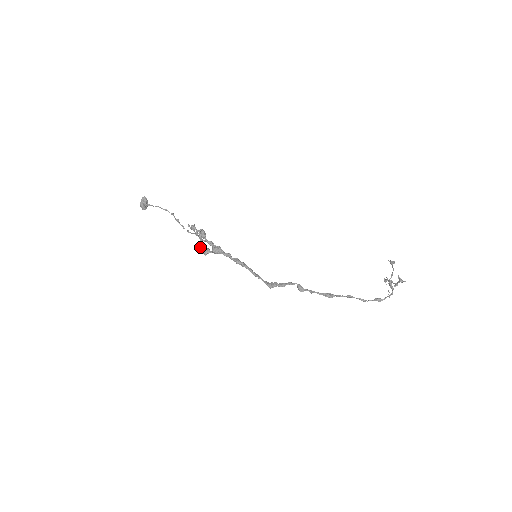
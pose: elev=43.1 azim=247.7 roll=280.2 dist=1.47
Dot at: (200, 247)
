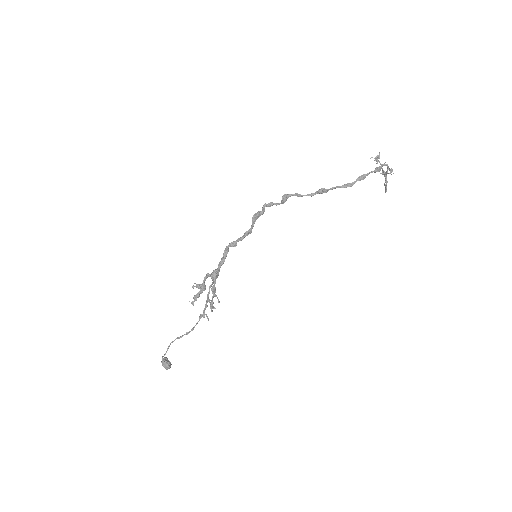
Dot at: (213, 307)
